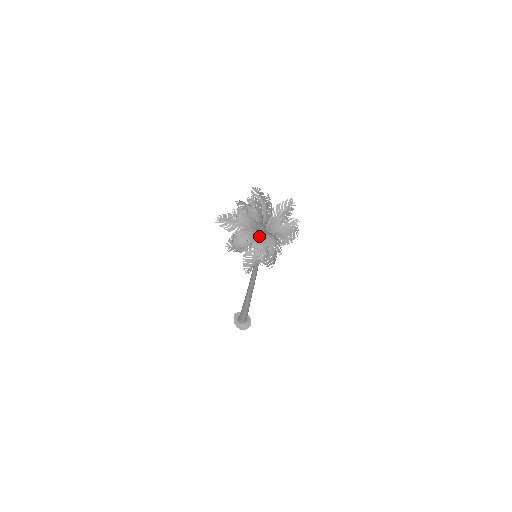
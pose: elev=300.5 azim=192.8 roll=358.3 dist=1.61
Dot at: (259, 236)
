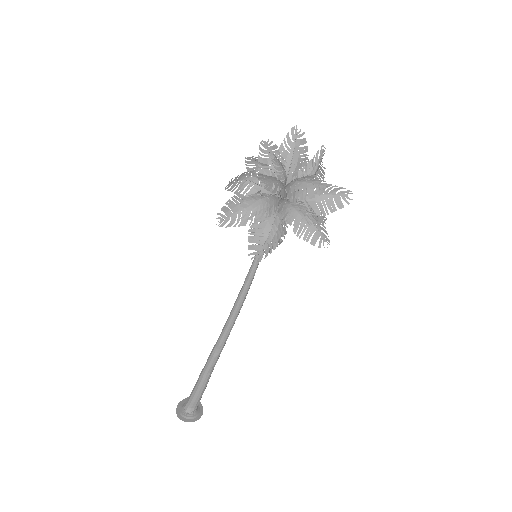
Dot at: occluded
